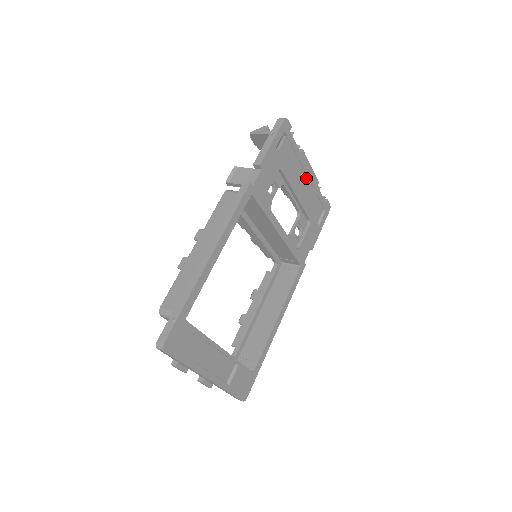
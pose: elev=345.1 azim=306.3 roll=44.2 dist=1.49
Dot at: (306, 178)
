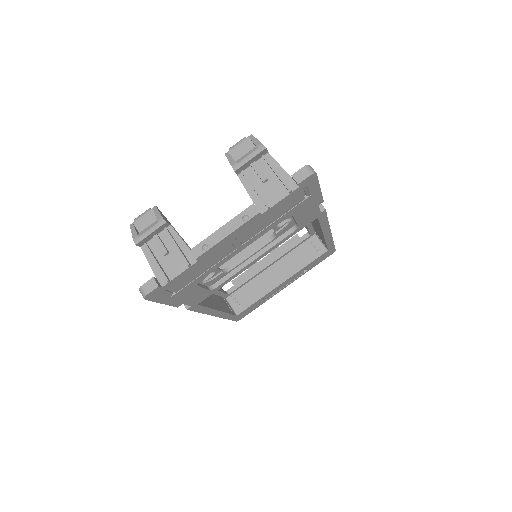
Dot at: (235, 240)
